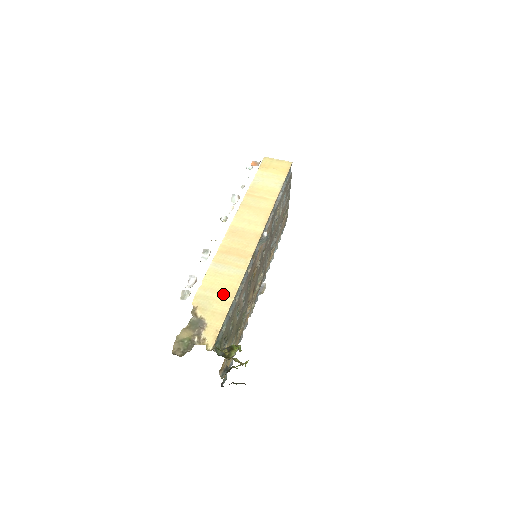
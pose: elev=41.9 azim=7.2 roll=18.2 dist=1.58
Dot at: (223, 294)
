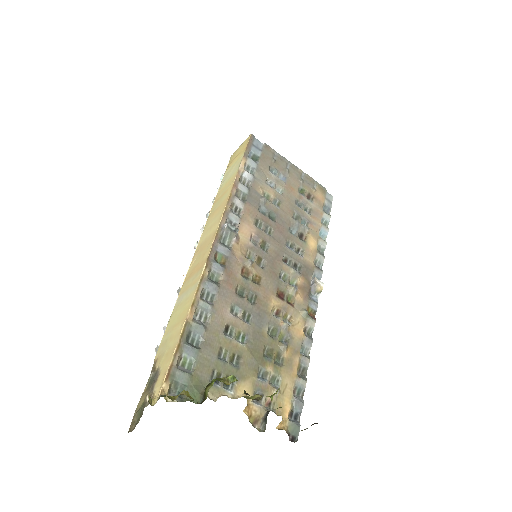
Dot at: (178, 325)
